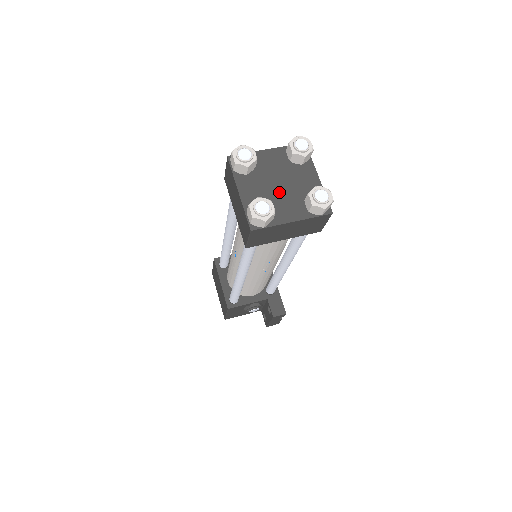
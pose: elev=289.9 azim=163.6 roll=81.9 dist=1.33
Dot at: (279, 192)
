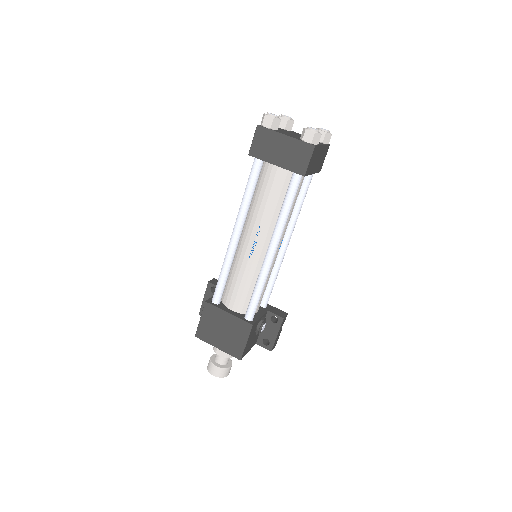
Dot at: occluded
